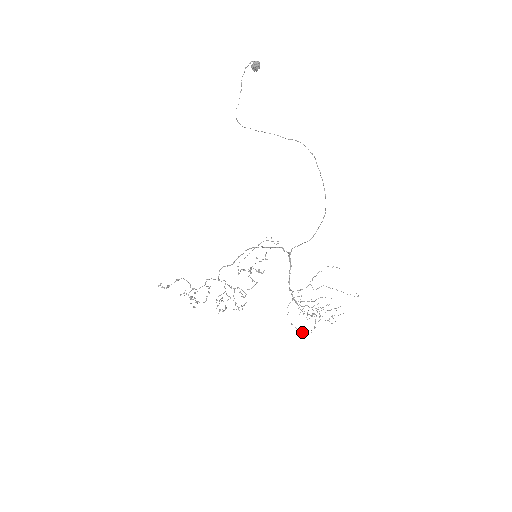
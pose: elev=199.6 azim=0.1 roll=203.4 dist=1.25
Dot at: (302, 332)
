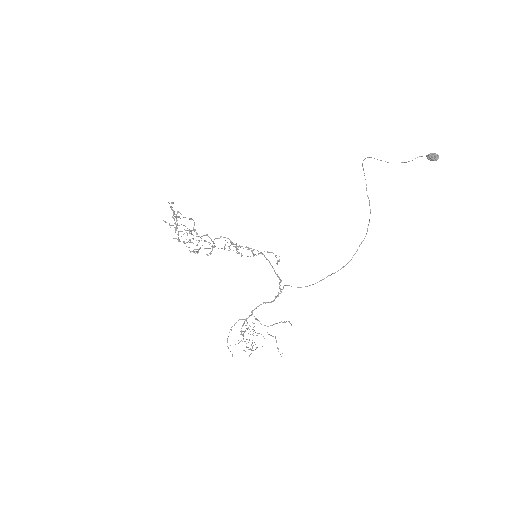
Dot at: occluded
